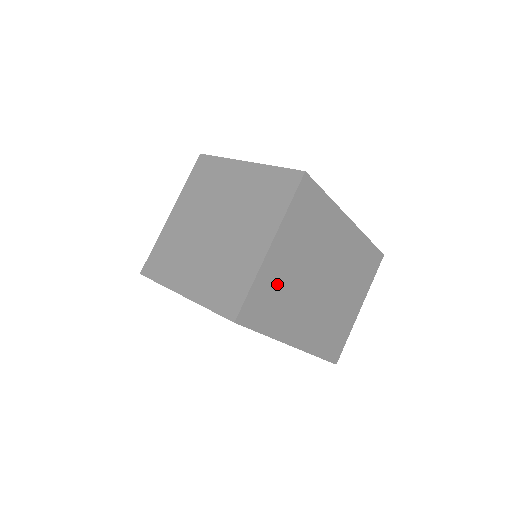
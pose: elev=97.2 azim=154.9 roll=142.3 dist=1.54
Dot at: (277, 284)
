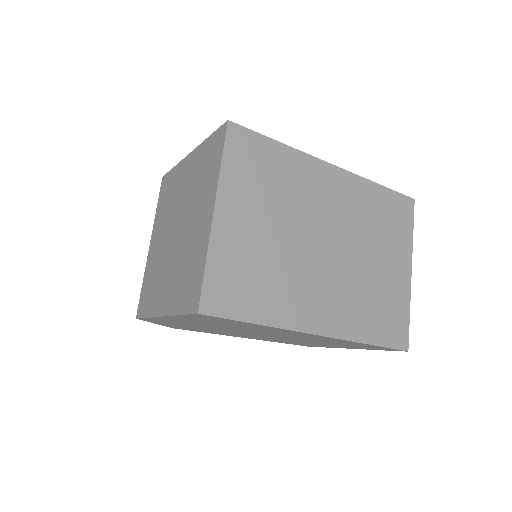
Dot at: (248, 257)
